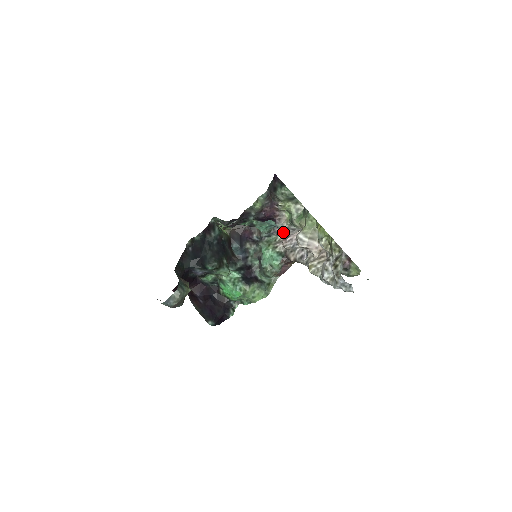
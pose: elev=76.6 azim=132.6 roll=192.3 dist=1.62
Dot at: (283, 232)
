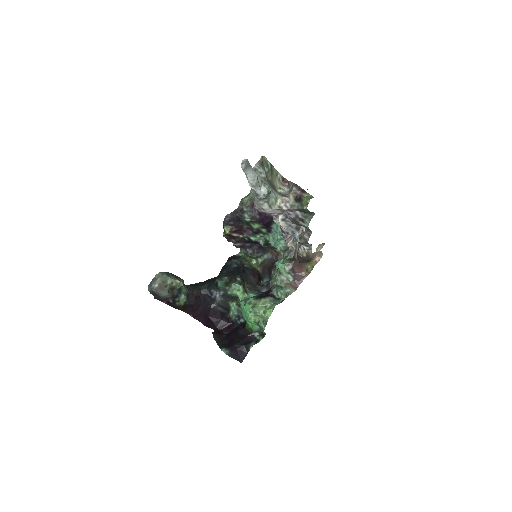
Dot at: occluded
